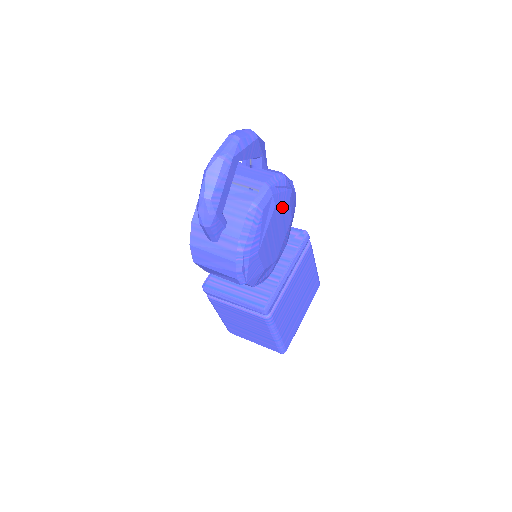
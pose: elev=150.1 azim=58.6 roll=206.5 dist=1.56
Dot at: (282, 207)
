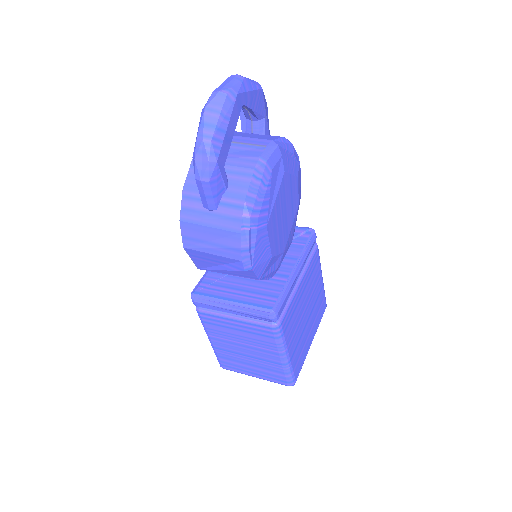
Dot at: (290, 179)
